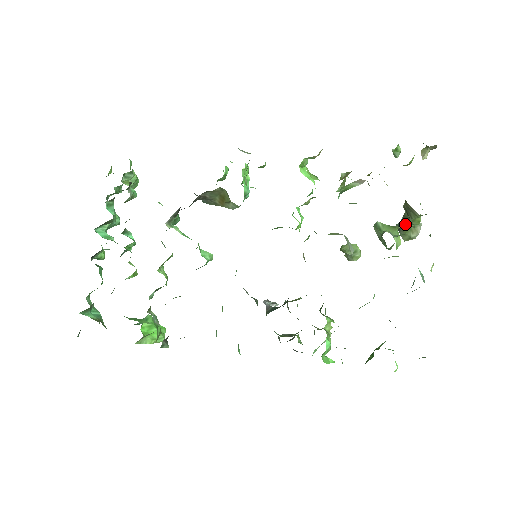
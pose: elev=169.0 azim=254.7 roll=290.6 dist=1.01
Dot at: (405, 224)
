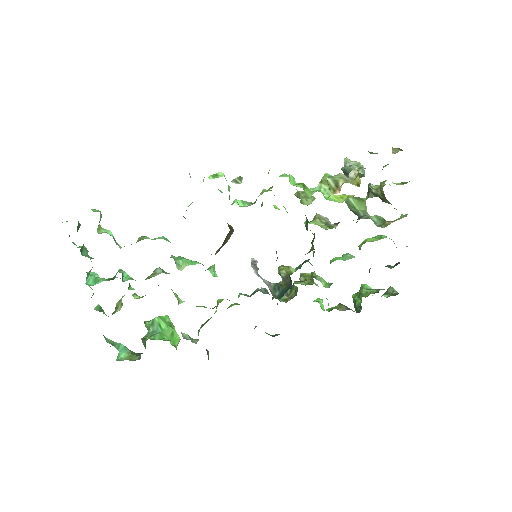
Dot at: (372, 197)
